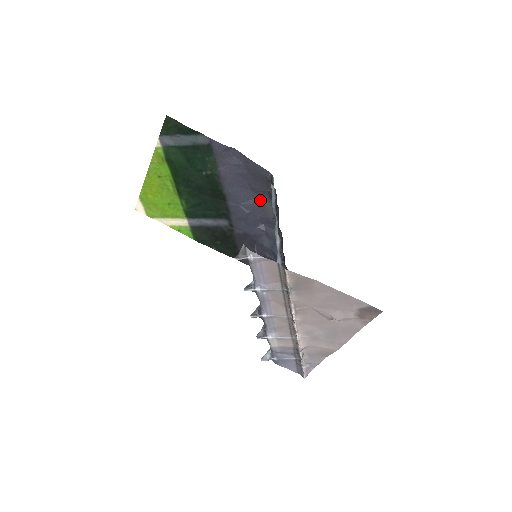
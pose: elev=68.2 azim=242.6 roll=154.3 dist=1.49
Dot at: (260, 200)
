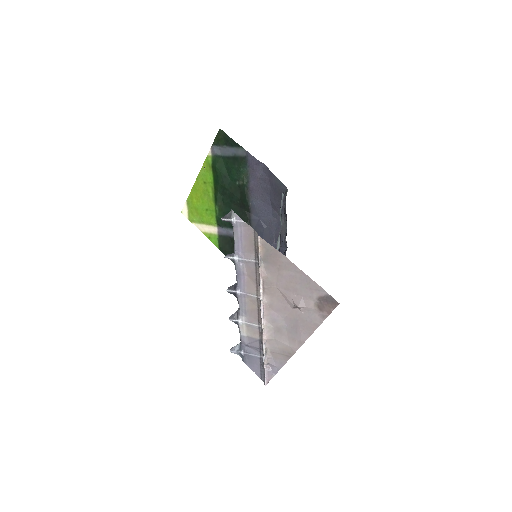
Dot at: (277, 217)
